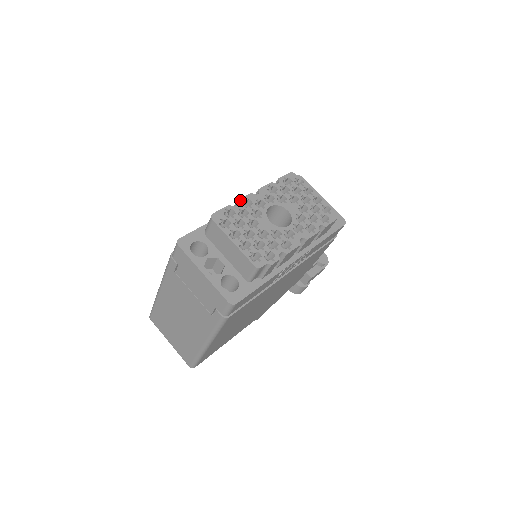
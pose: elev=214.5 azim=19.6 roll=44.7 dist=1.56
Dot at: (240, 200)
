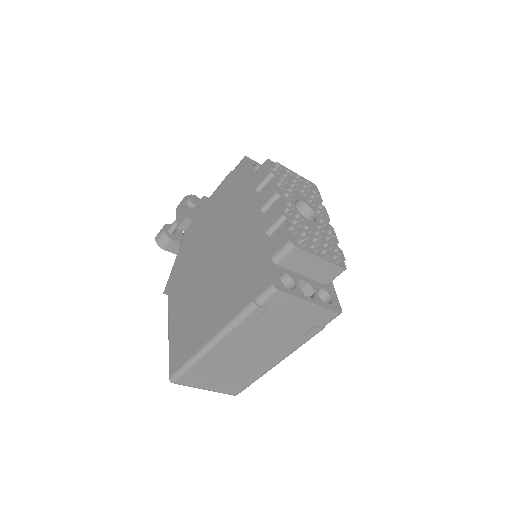
Dot at: (283, 212)
